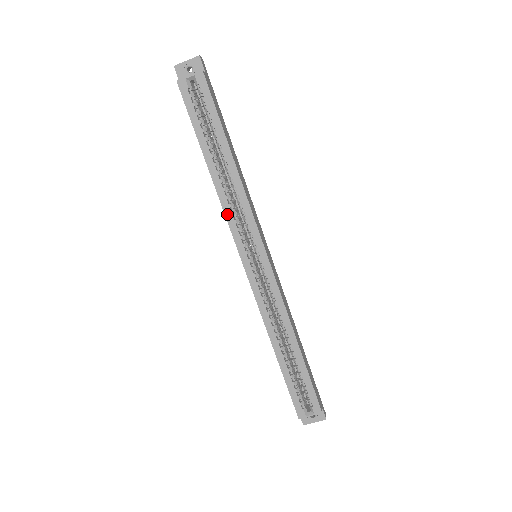
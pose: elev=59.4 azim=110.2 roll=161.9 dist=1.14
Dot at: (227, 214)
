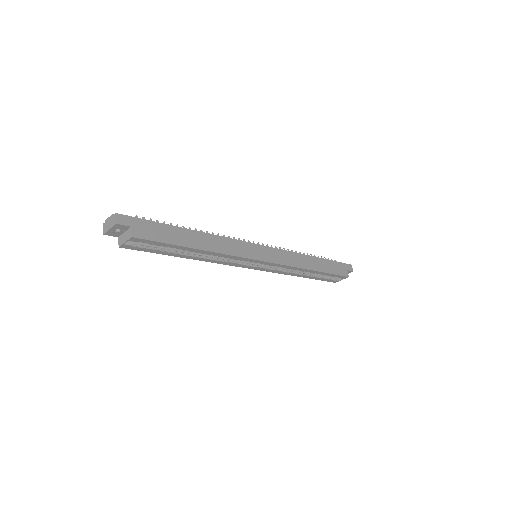
Dot at: (221, 263)
